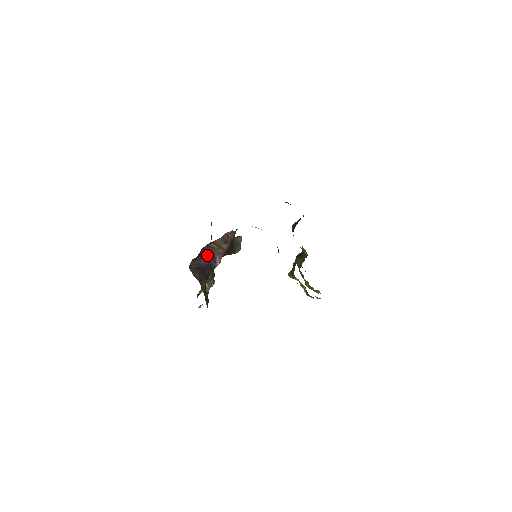
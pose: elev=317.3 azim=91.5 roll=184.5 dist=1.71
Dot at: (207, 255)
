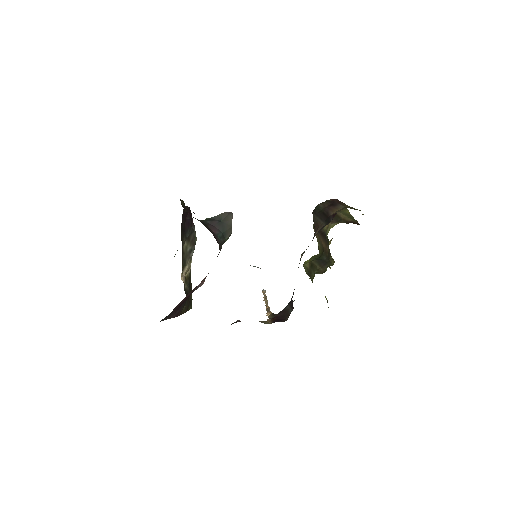
Dot at: (183, 299)
